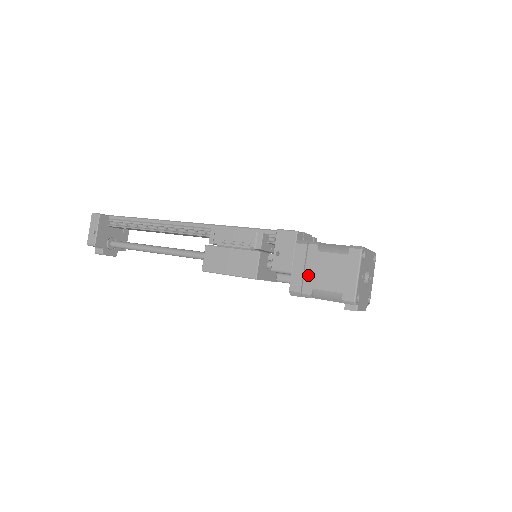
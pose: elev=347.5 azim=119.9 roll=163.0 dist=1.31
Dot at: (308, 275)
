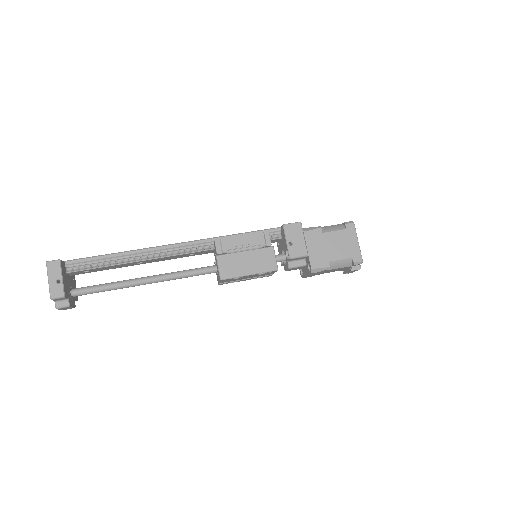
Dot at: (322, 253)
